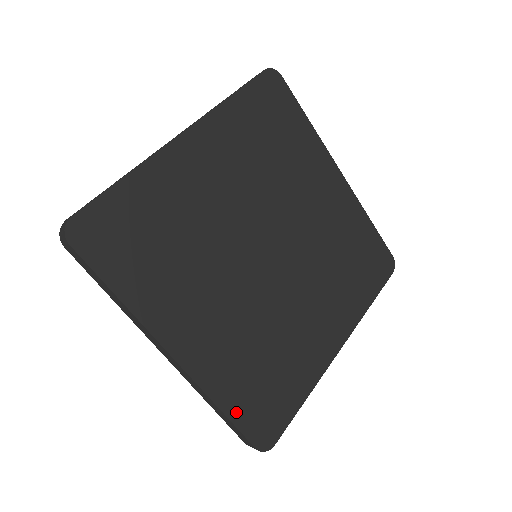
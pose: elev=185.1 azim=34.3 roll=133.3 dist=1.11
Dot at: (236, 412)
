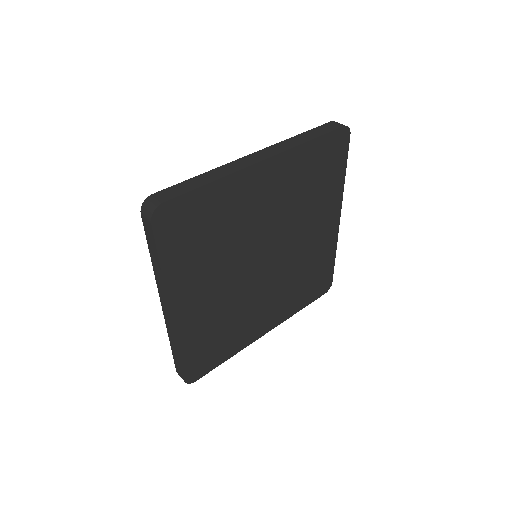
Dot at: (307, 302)
